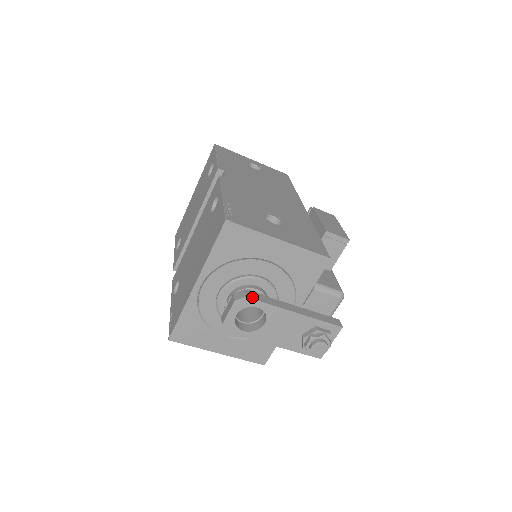
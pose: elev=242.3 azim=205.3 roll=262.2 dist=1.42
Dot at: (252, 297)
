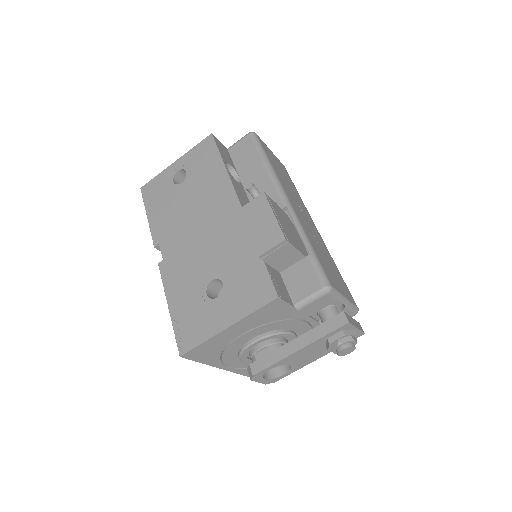
Dot at: (258, 370)
